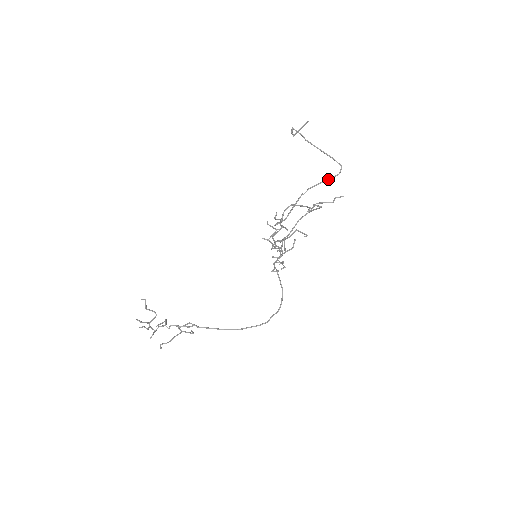
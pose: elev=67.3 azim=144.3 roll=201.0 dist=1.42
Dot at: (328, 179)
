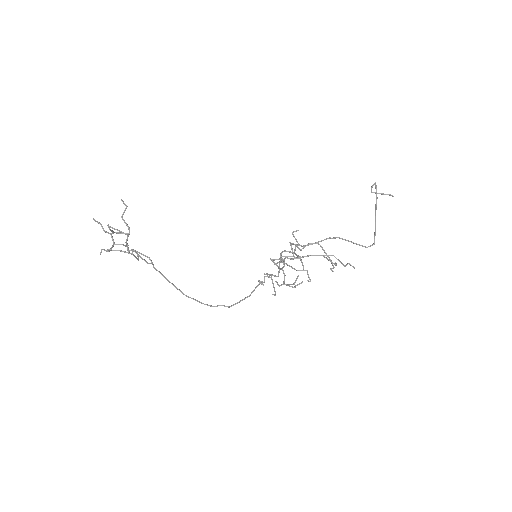
Dot at: (357, 244)
